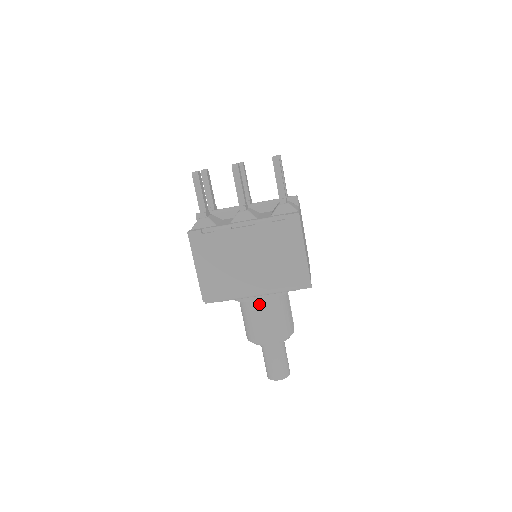
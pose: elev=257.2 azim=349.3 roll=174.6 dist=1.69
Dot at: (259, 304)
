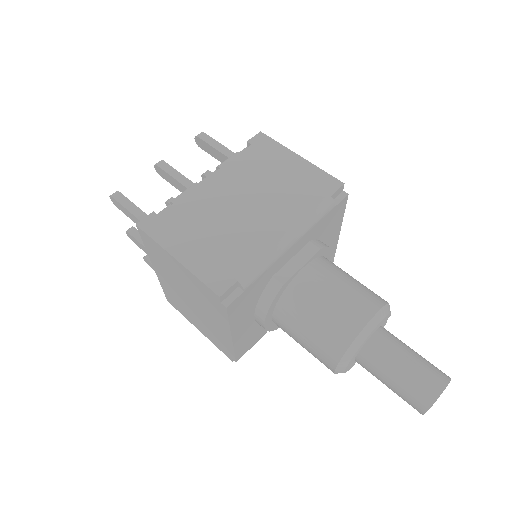
Dot at: (306, 276)
